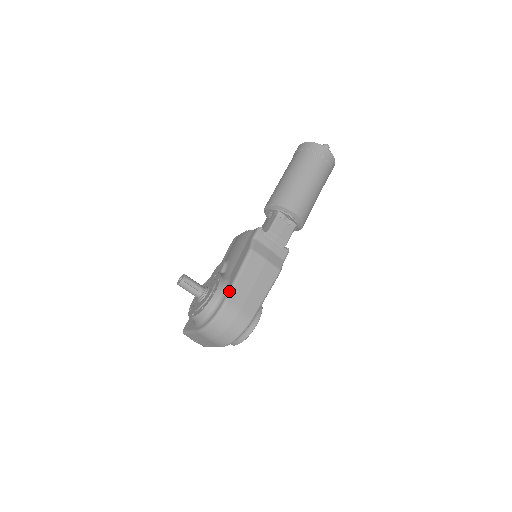
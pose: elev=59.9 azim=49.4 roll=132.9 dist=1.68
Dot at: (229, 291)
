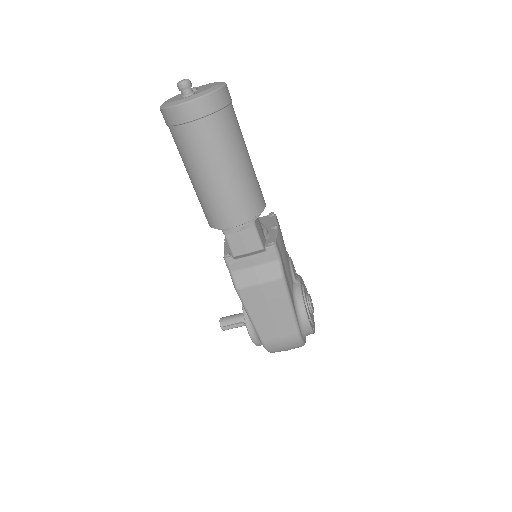
Dot at: occluded
